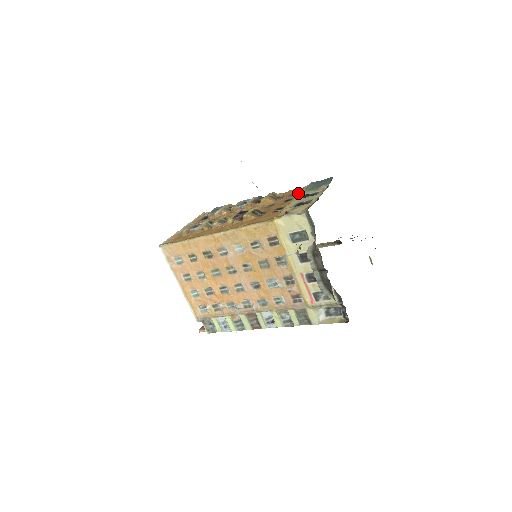
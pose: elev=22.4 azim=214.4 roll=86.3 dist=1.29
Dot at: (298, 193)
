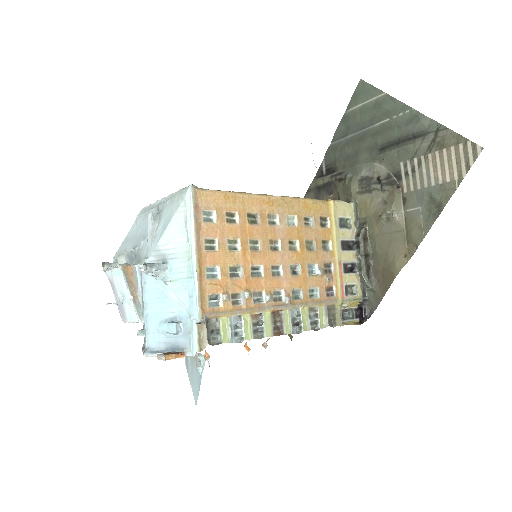
Dot at: occluded
